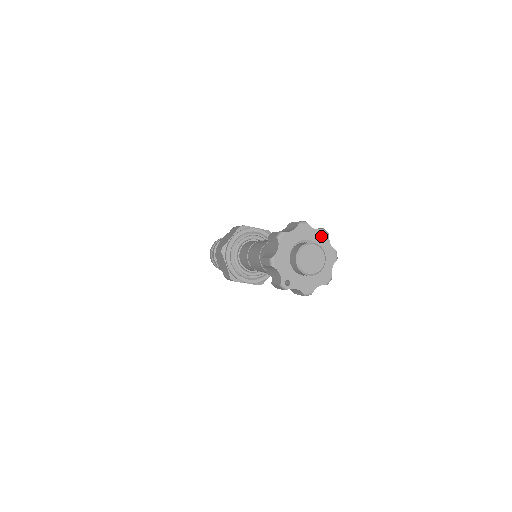
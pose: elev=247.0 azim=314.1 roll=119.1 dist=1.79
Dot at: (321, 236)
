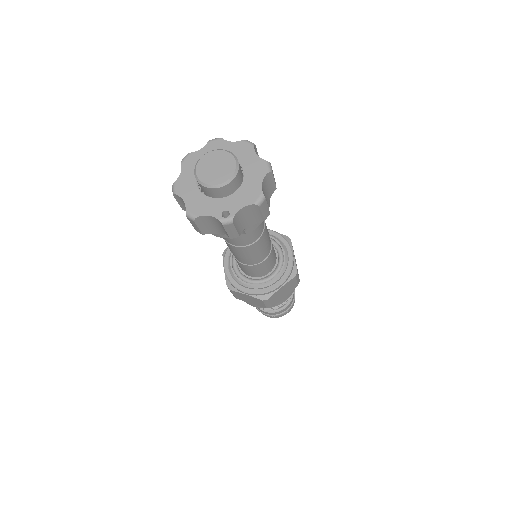
Dot at: (214, 147)
